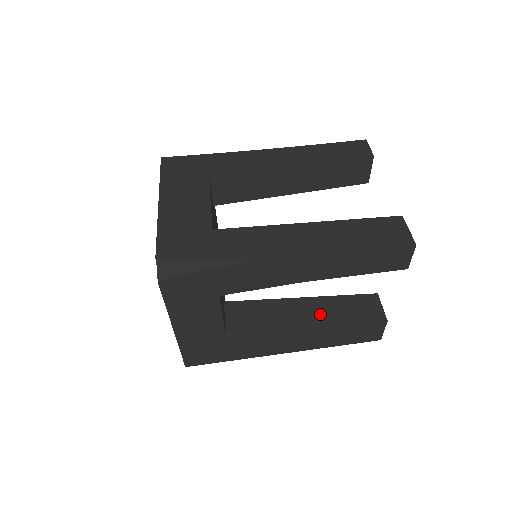
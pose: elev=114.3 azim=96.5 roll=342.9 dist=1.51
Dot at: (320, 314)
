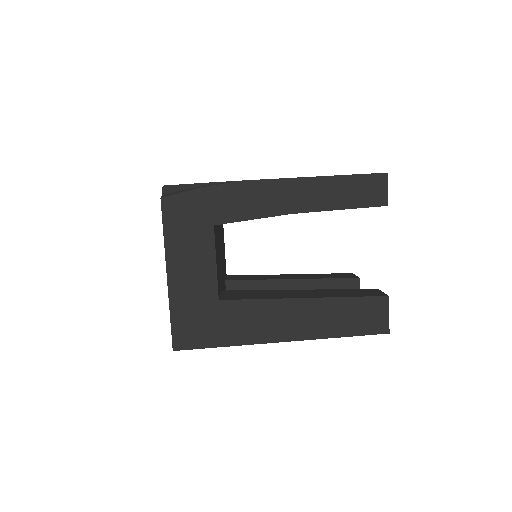
Dot at: (318, 294)
